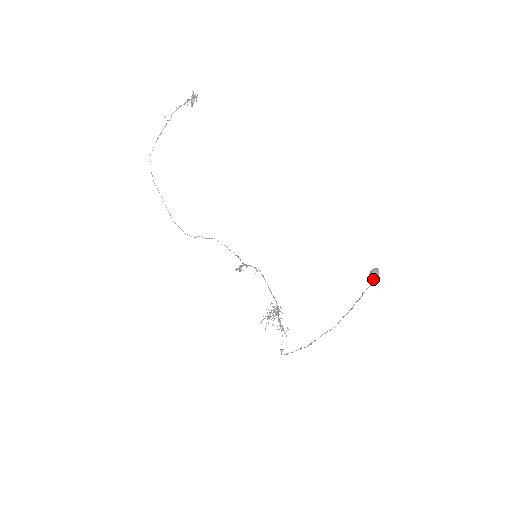
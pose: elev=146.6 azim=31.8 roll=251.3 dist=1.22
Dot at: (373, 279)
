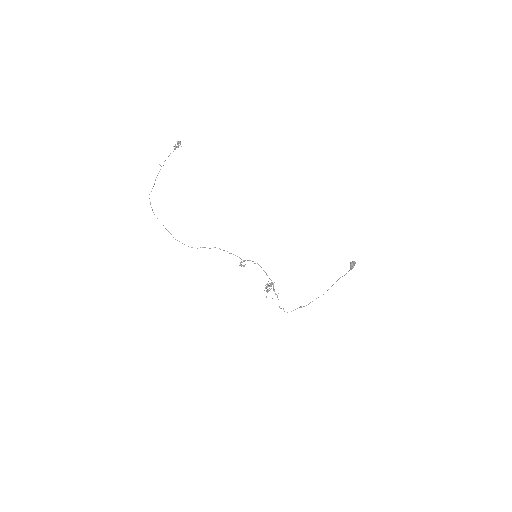
Dot at: (353, 267)
